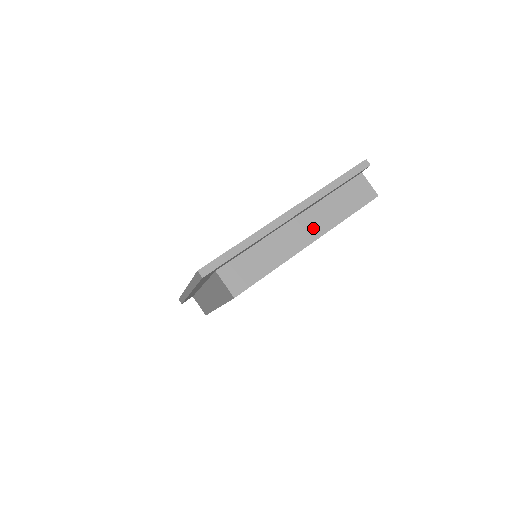
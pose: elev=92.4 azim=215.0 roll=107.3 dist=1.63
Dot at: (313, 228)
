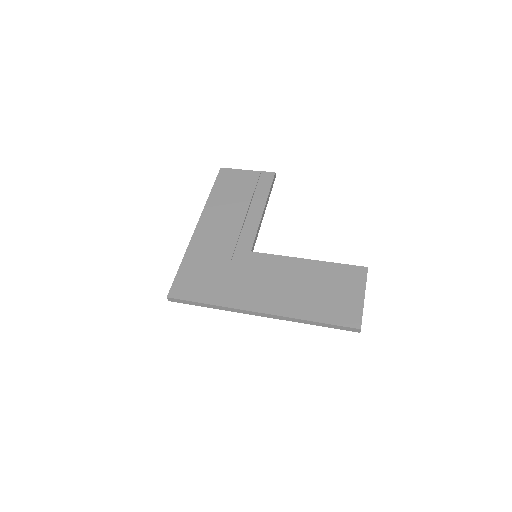
Dot at: occluded
